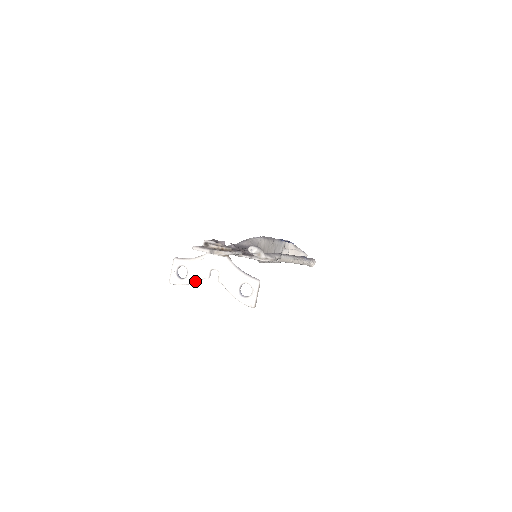
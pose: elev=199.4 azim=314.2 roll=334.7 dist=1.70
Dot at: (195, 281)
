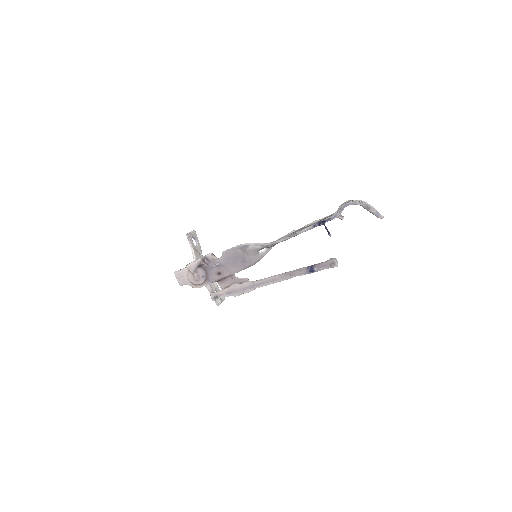
Dot at: occluded
